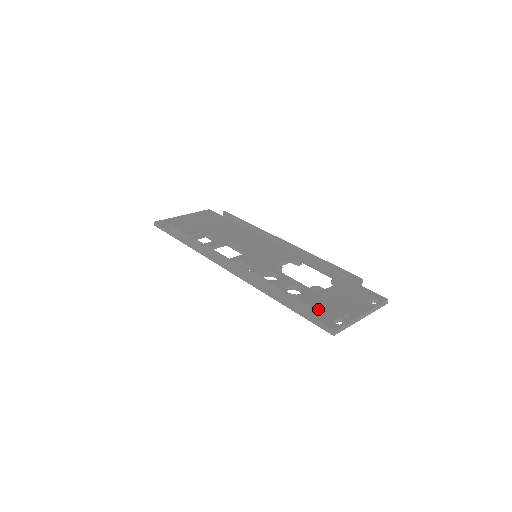
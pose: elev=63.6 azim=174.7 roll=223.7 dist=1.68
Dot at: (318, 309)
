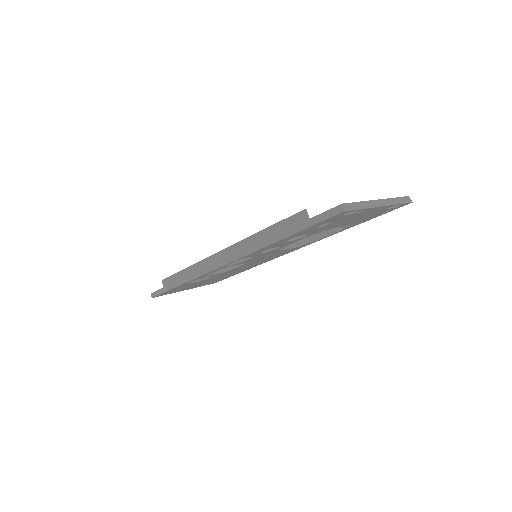
Dot at: occluded
